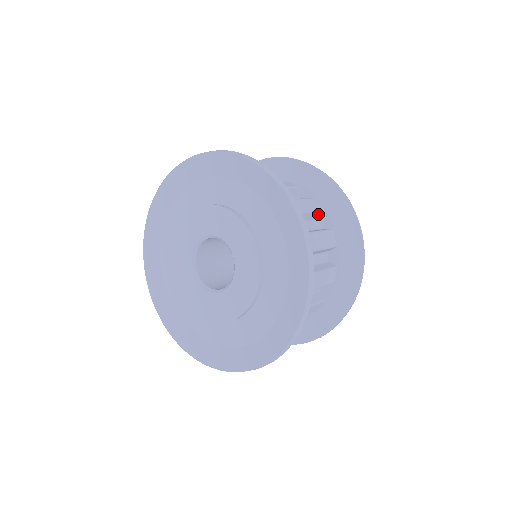
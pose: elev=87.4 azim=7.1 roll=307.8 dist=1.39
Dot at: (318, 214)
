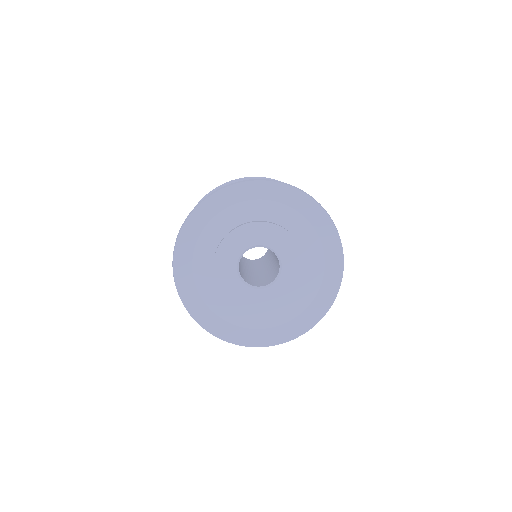
Dot at: occluded
